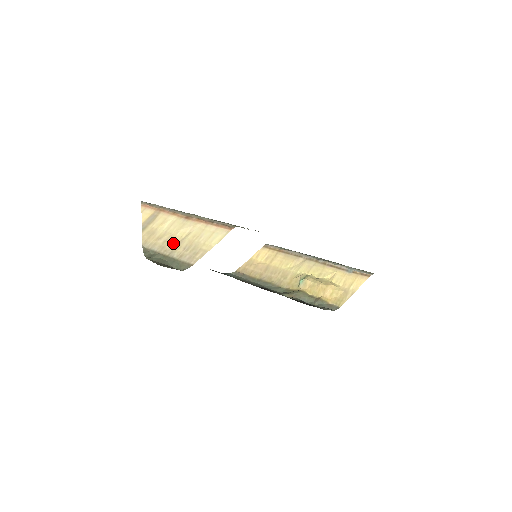
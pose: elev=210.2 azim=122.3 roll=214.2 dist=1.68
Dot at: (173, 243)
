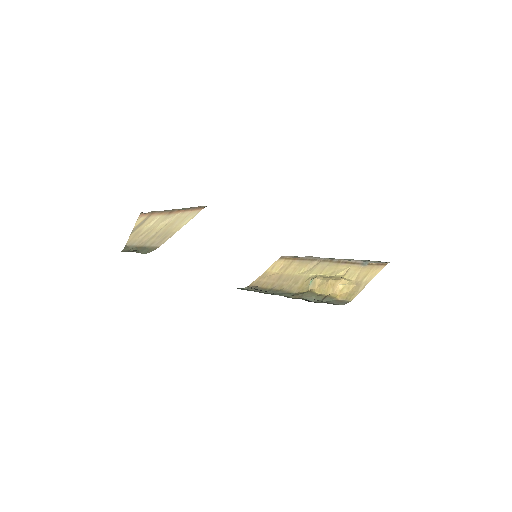
Dot at: (150, 235)
